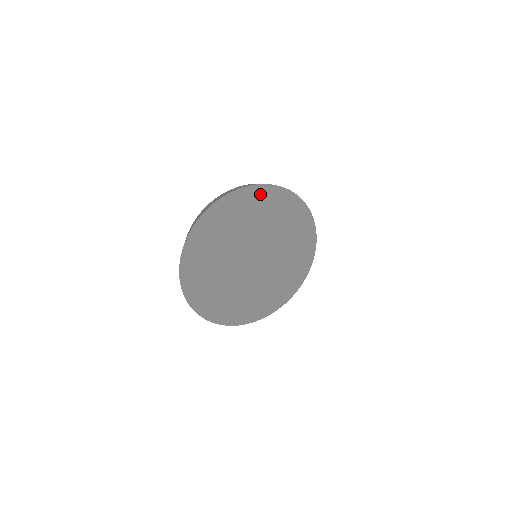
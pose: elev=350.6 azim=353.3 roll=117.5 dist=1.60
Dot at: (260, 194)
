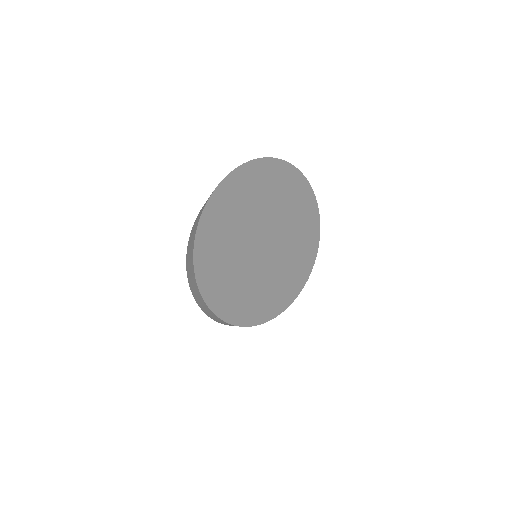
Dot at: (302, 189)
